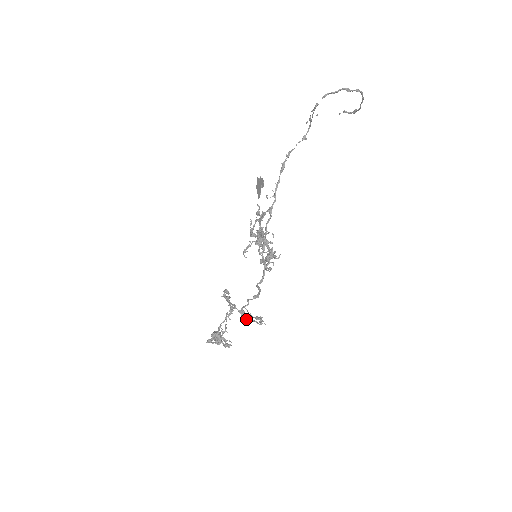
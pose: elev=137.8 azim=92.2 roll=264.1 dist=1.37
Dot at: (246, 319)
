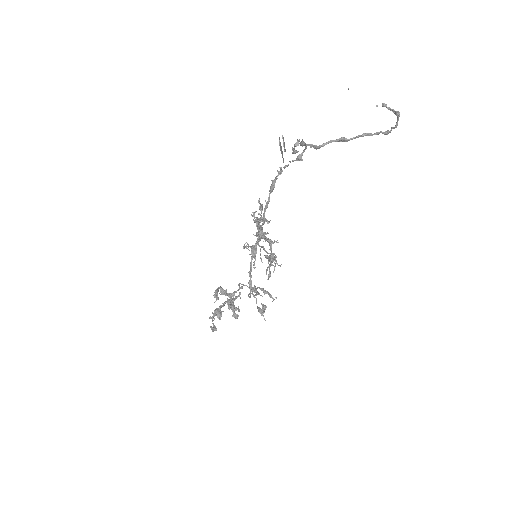
Dot at: (261, 289)
